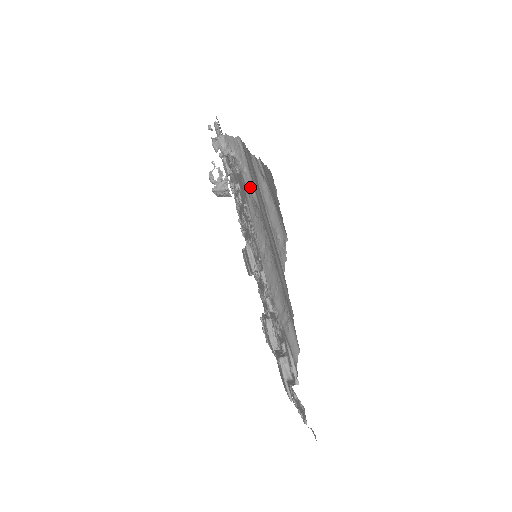
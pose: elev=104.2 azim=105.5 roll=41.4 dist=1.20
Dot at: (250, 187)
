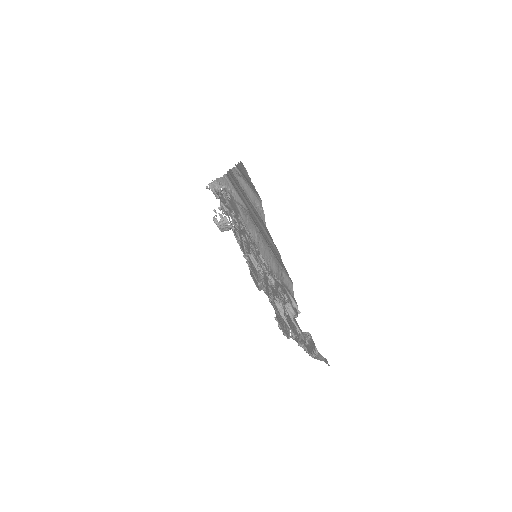
Dot at: (238, 199)
